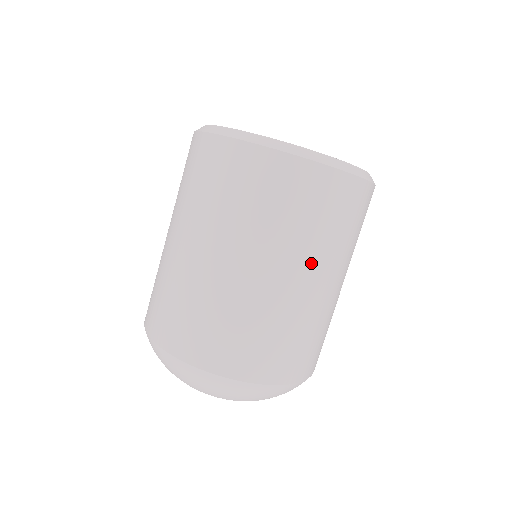
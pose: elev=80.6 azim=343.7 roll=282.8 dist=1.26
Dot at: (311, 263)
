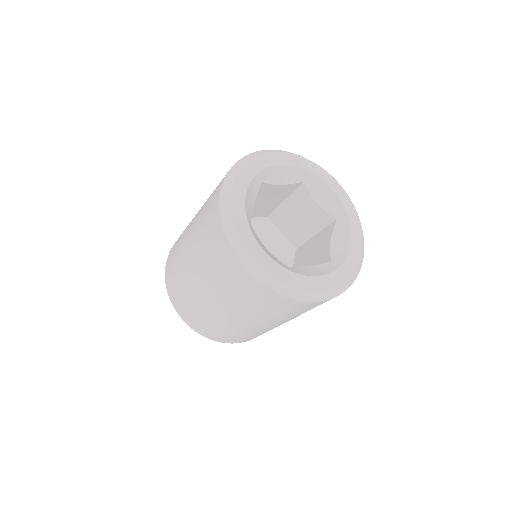
Dot at: occluded
